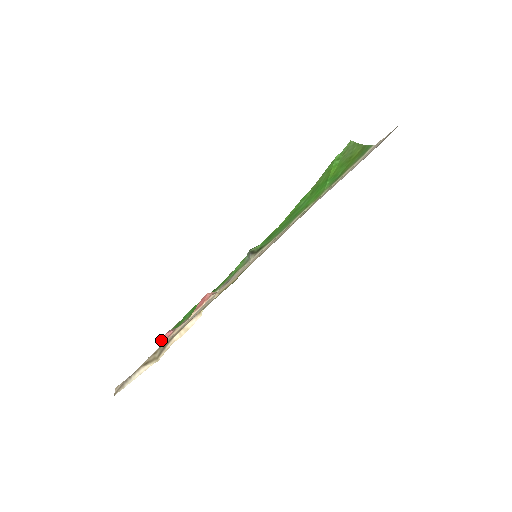
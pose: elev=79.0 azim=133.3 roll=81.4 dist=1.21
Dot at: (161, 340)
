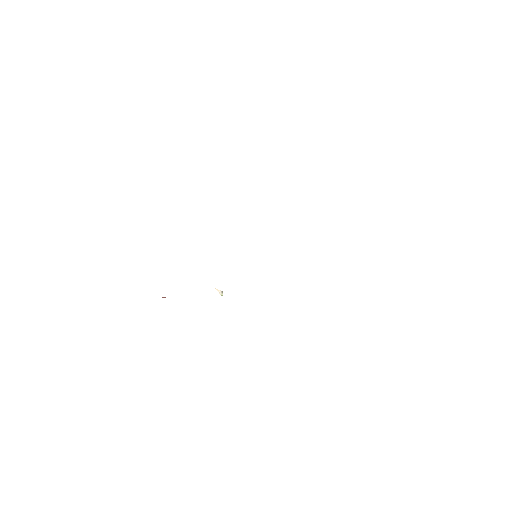
Dot at: occluded
